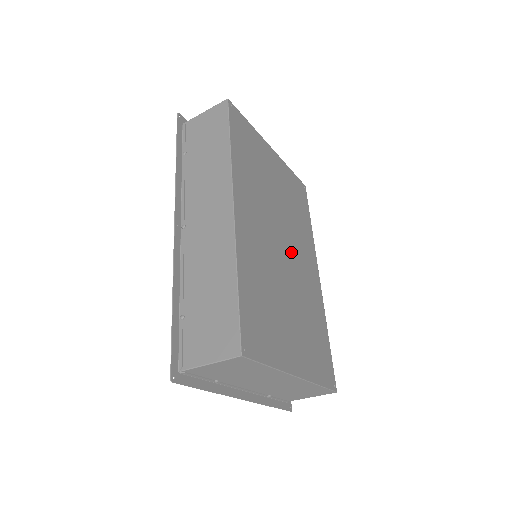
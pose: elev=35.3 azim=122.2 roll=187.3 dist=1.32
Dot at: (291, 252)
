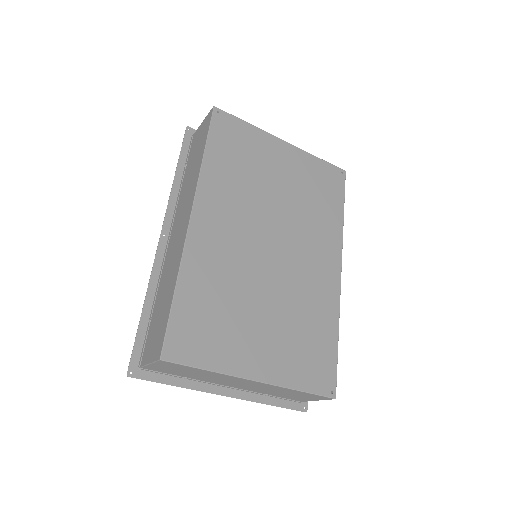
Dot at: (287, 250)
